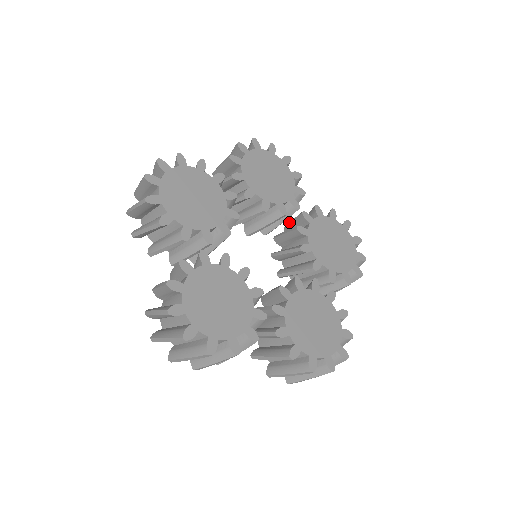
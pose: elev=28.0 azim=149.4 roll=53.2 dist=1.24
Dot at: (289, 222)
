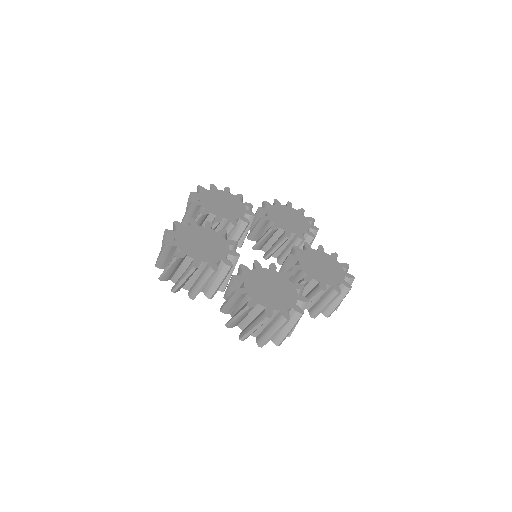
Dot at: occluded
